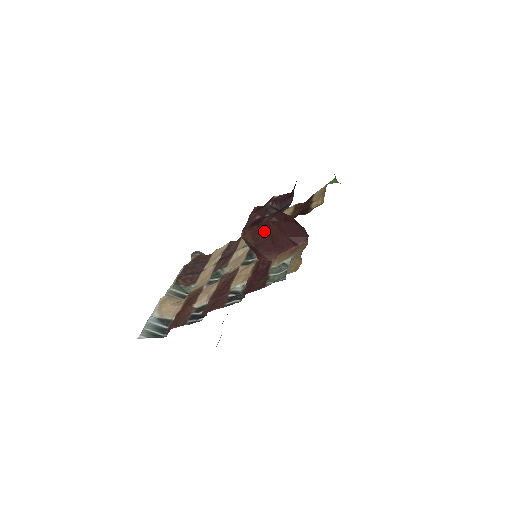
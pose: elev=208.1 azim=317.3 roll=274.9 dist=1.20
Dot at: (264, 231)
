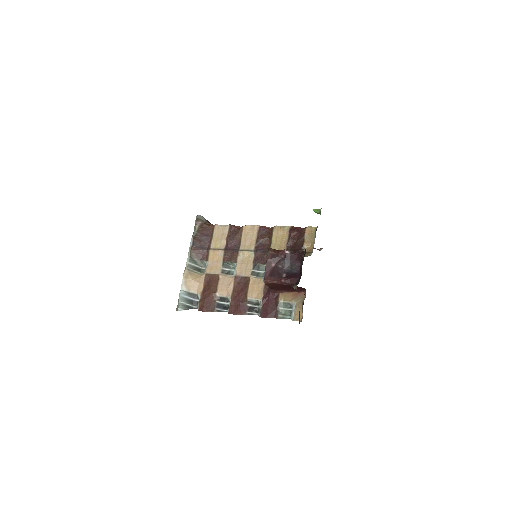
Dot at: (280, 285)
